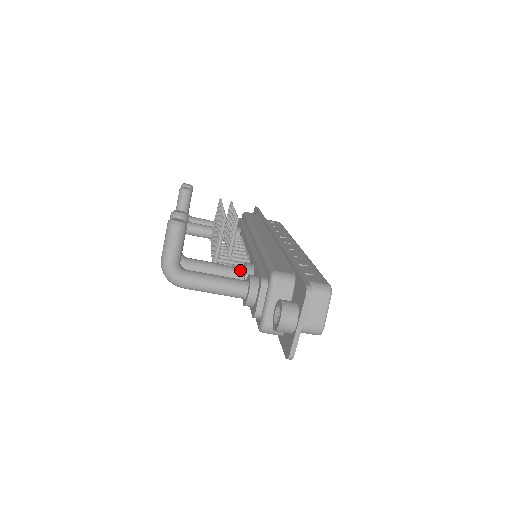
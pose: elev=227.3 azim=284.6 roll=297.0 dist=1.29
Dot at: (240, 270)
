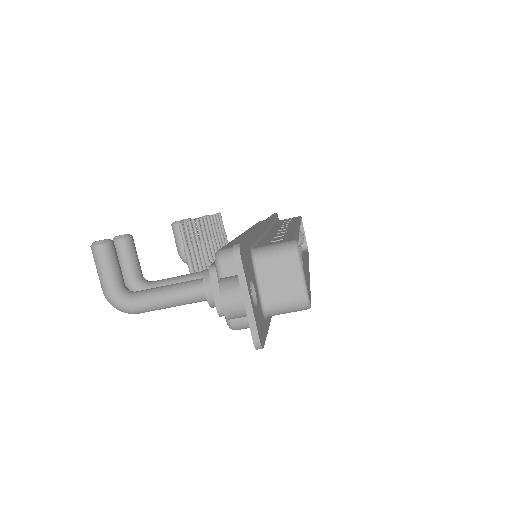
Dot at: occluded
